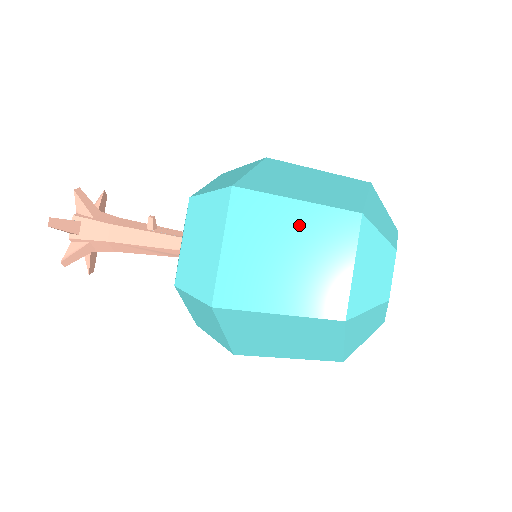
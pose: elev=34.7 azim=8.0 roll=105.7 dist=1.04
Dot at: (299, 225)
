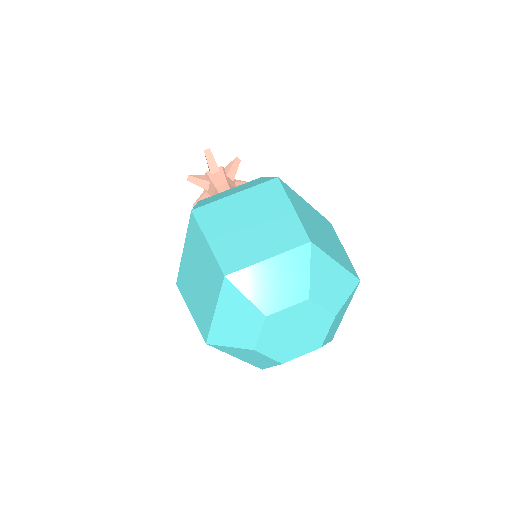
Dot at: (277, 217)
